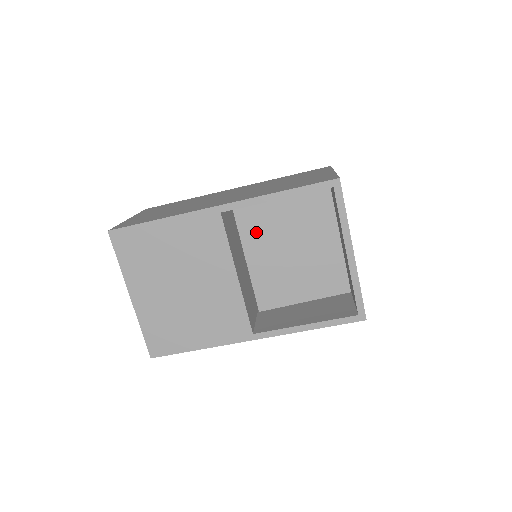
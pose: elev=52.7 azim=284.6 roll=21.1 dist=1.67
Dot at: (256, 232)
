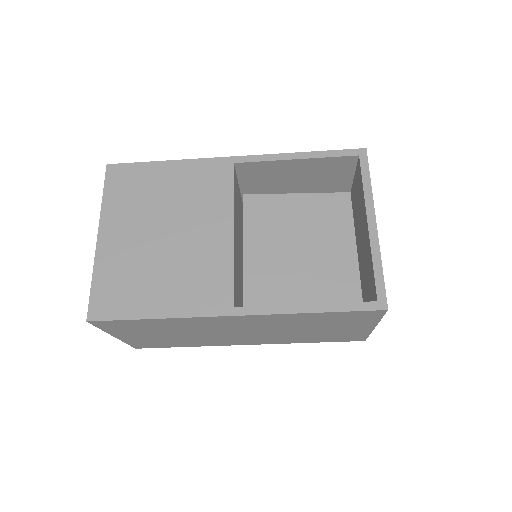
Dot at: (262, 229)
